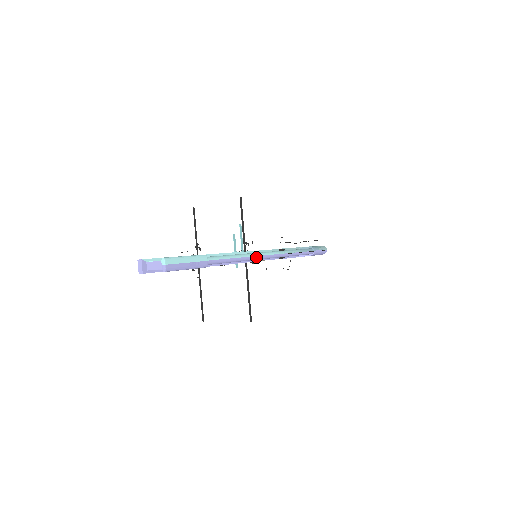
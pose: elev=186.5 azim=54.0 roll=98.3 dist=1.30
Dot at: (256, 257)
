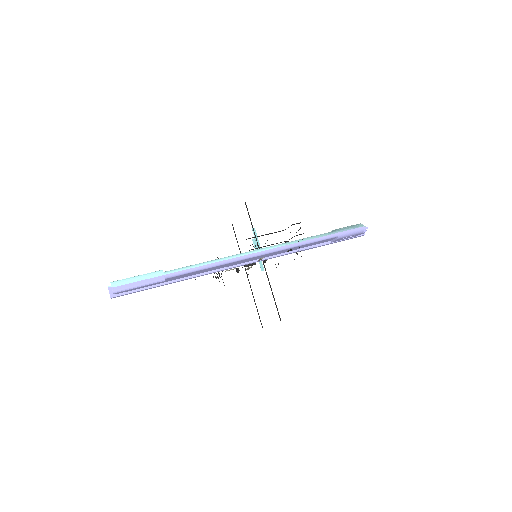
Dot at: (235, 259)
